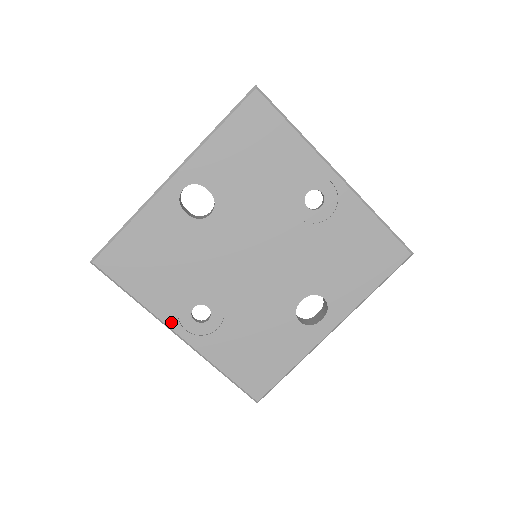
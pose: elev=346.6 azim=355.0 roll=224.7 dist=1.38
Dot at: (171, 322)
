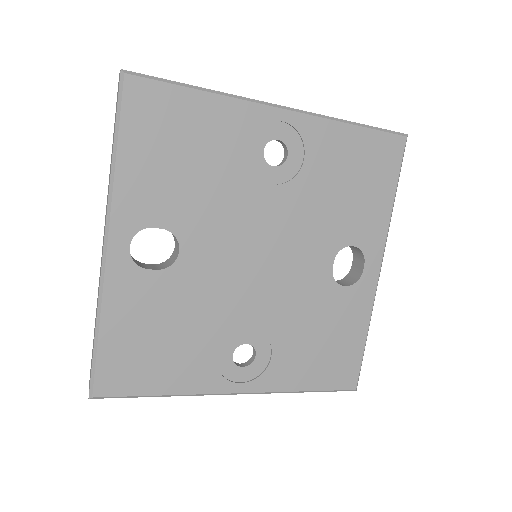
Dot at: (221, 387)
